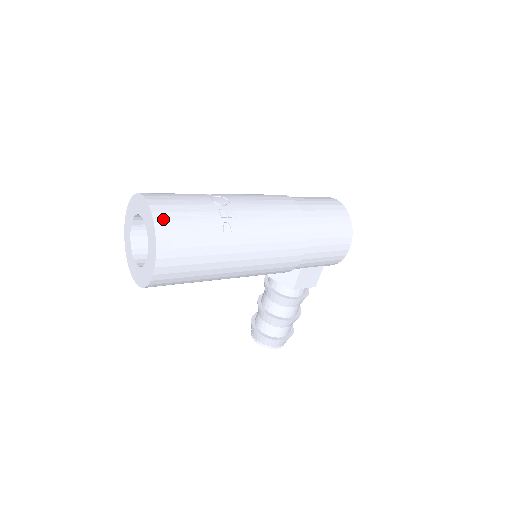
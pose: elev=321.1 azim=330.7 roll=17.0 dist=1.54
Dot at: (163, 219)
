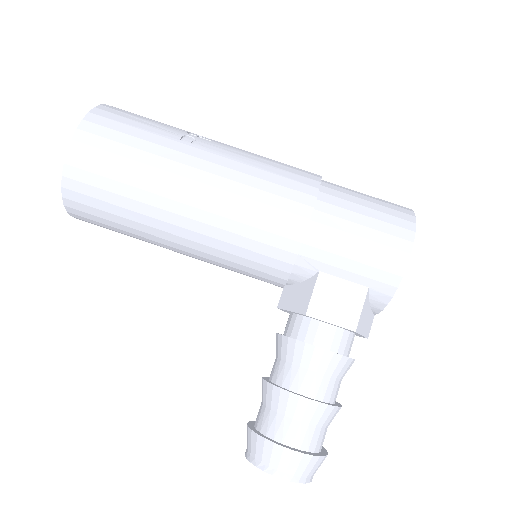
Dot at: (113, 108)
